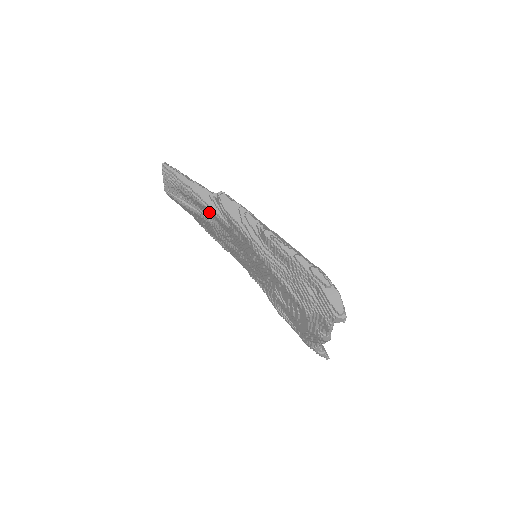
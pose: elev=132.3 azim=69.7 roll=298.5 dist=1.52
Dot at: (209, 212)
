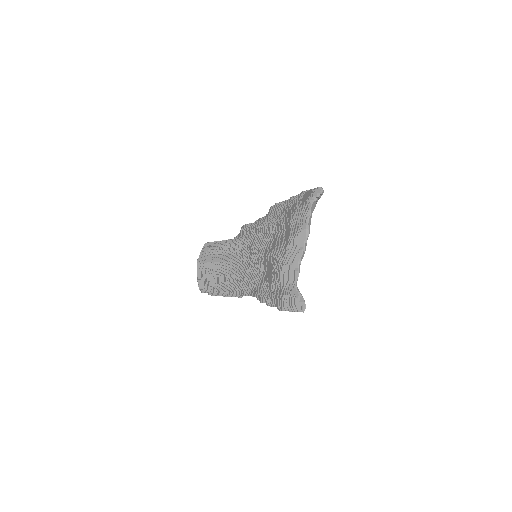
Dot at: (229, 247)
